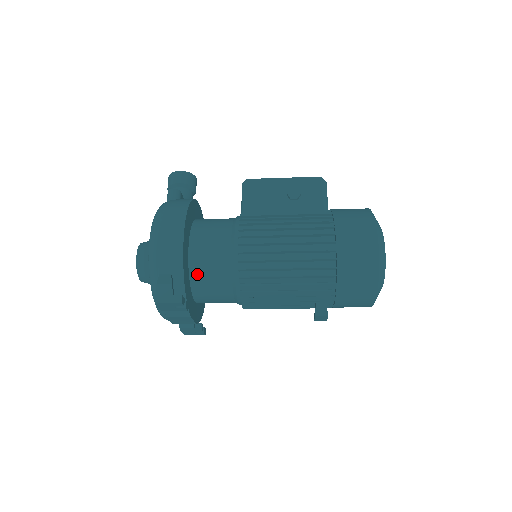
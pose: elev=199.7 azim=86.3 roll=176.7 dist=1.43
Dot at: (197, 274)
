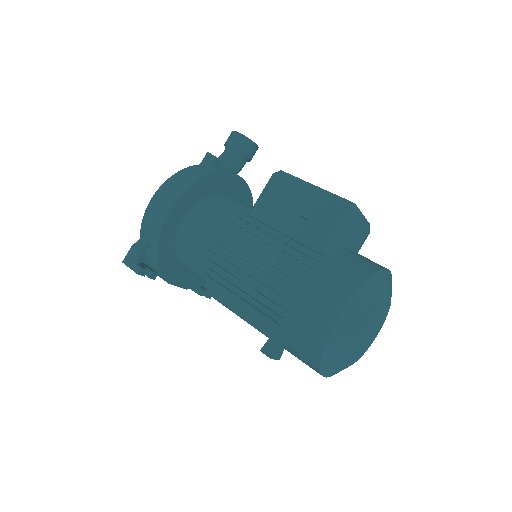
Dot at: (180, 250)
